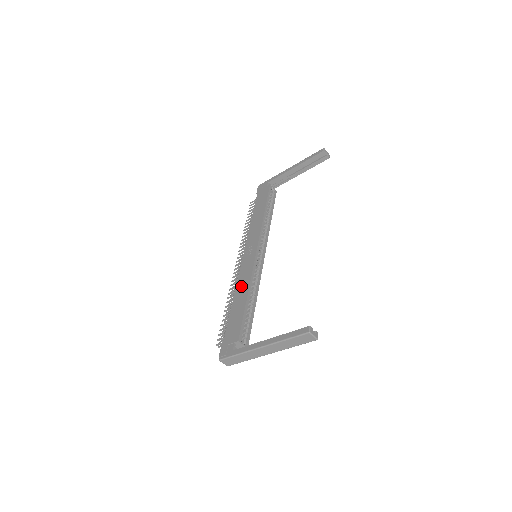
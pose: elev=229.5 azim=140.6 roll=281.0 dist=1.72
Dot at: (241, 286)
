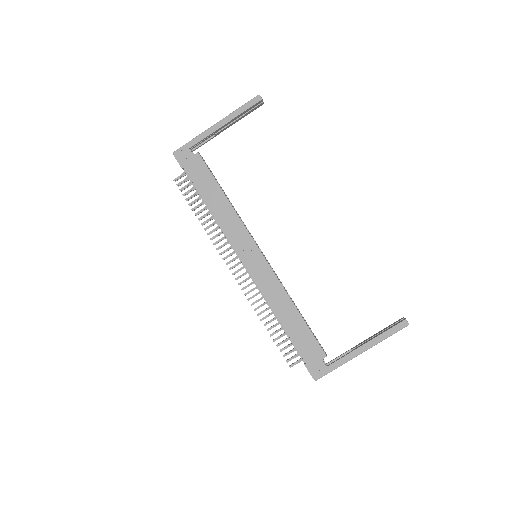
Dot at: (276, 300)
